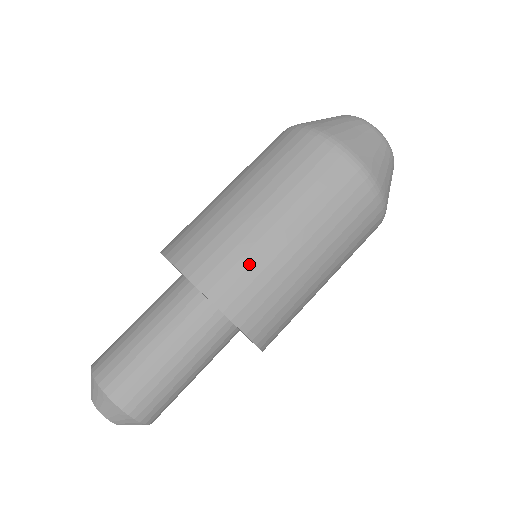
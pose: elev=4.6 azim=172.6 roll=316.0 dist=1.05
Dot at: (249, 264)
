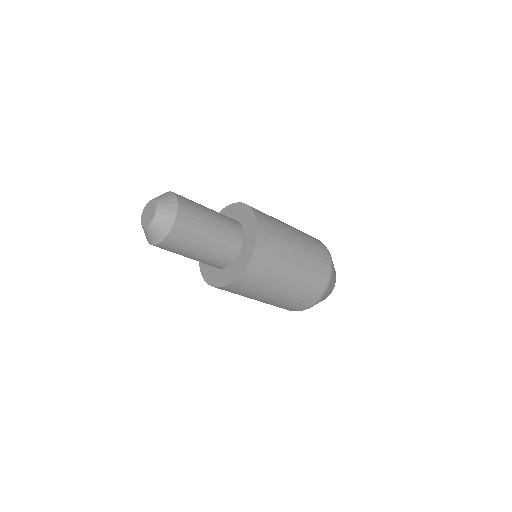
Dot at: (278, 231)
